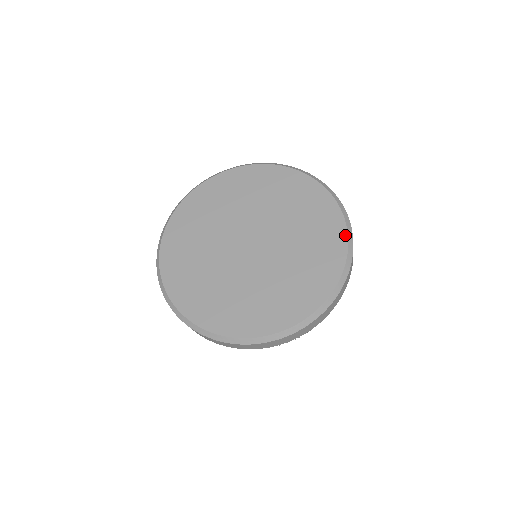
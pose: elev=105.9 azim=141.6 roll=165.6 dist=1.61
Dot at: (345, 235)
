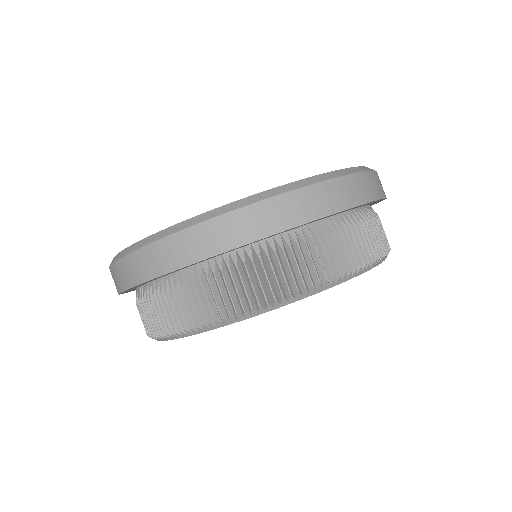
Dot at: occluded
